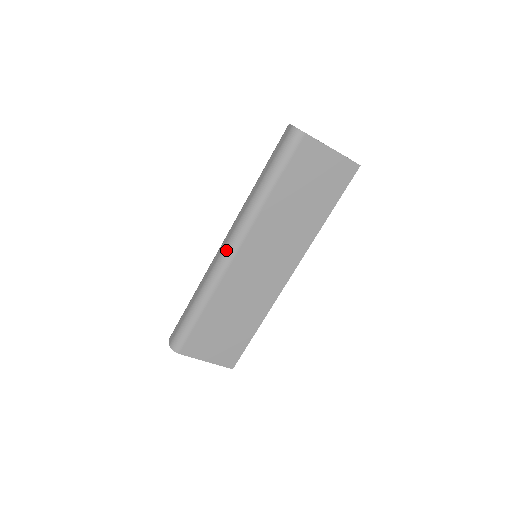
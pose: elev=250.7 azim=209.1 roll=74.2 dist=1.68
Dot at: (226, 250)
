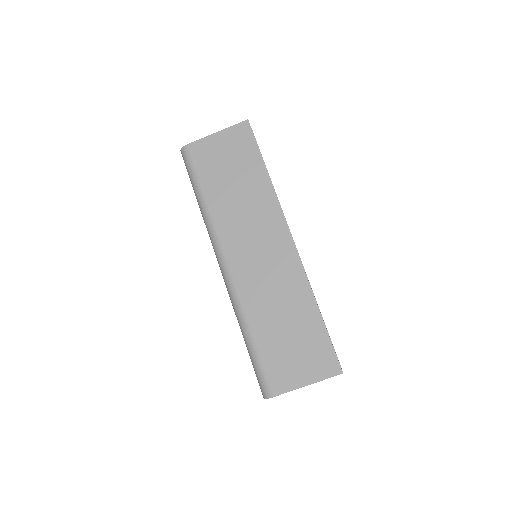
Dot at: (221, 271)
